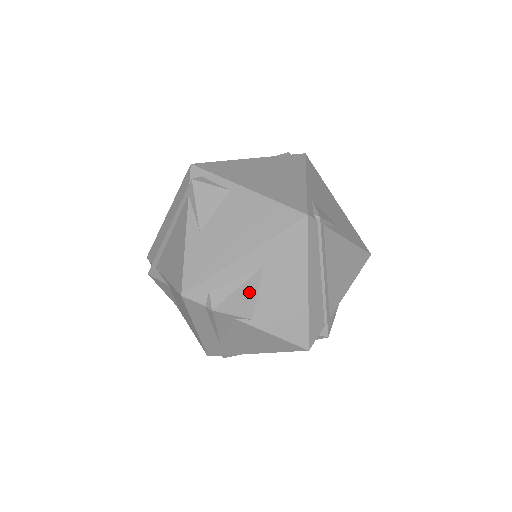
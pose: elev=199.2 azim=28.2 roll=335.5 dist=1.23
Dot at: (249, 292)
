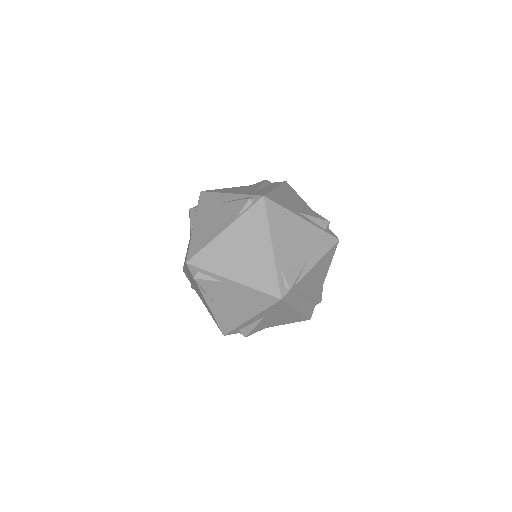
Dot at: (262, 324)
